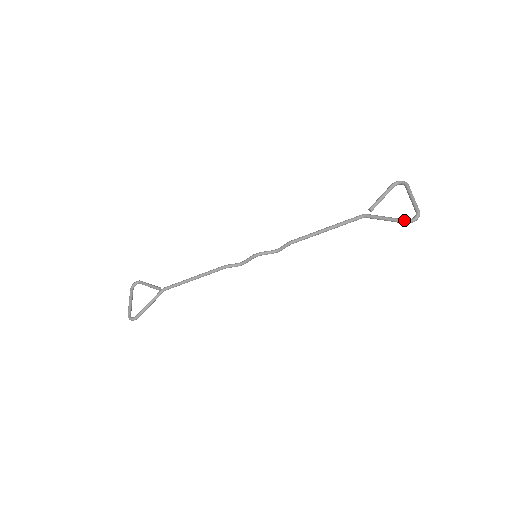
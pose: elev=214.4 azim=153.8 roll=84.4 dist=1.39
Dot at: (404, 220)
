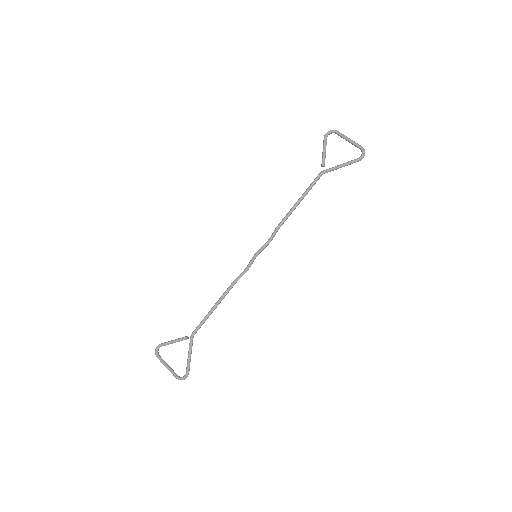
Dot at: (357, 160)
